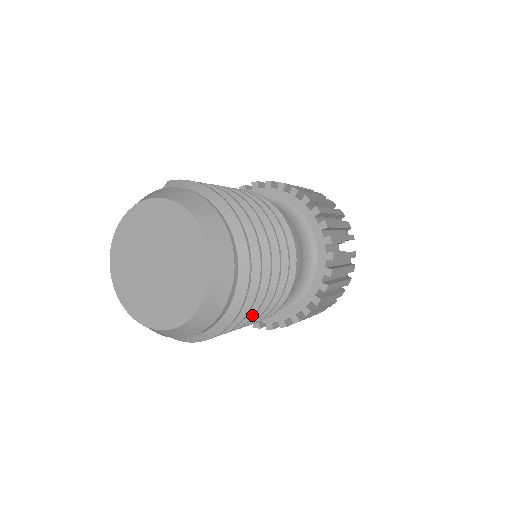
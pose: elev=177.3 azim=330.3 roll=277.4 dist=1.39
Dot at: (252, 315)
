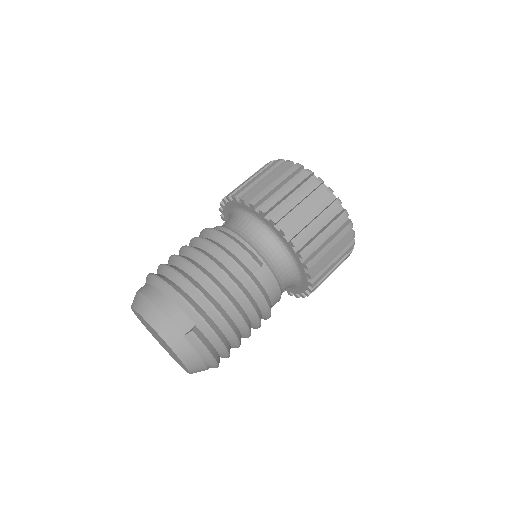
Dot at: occluded
